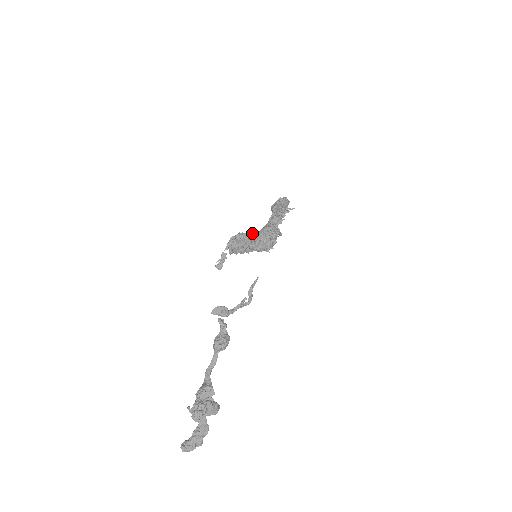
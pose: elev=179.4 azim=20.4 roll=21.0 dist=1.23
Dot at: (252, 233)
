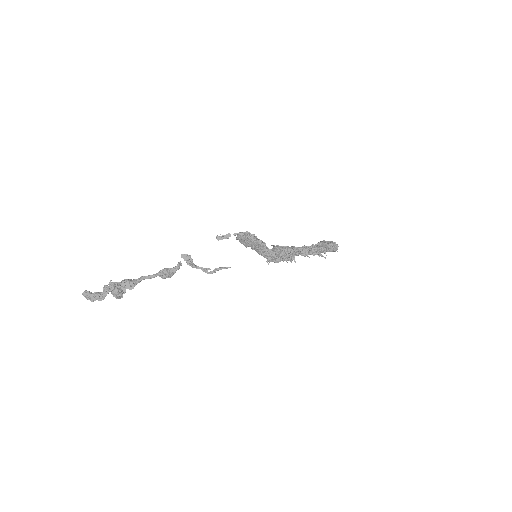
Dot at: (261, 243)
